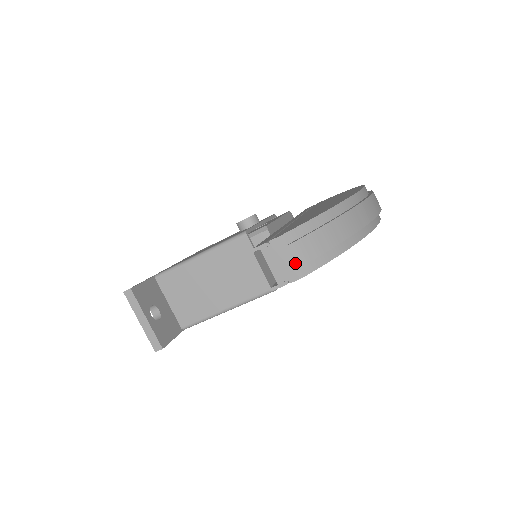
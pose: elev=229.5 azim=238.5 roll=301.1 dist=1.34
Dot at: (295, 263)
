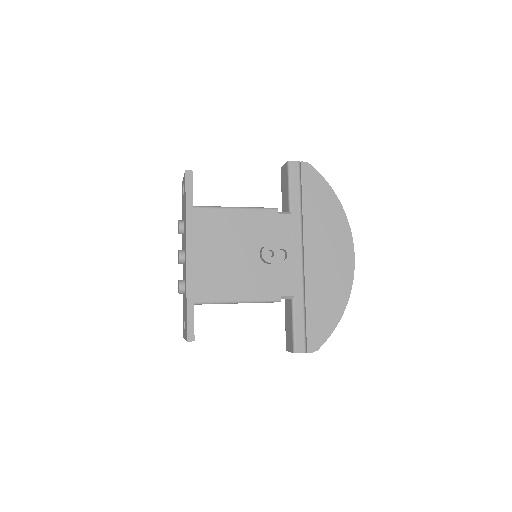
Dot at: occluded
